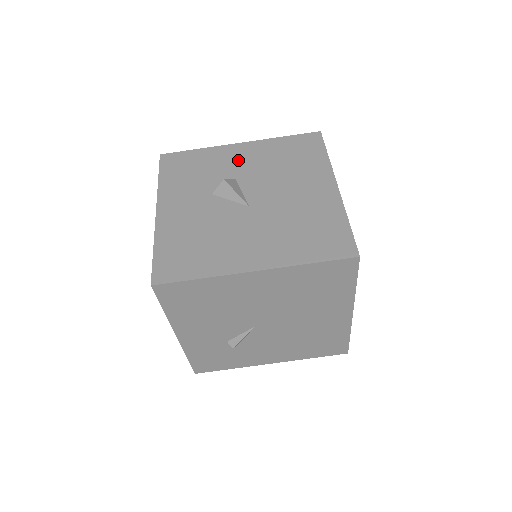
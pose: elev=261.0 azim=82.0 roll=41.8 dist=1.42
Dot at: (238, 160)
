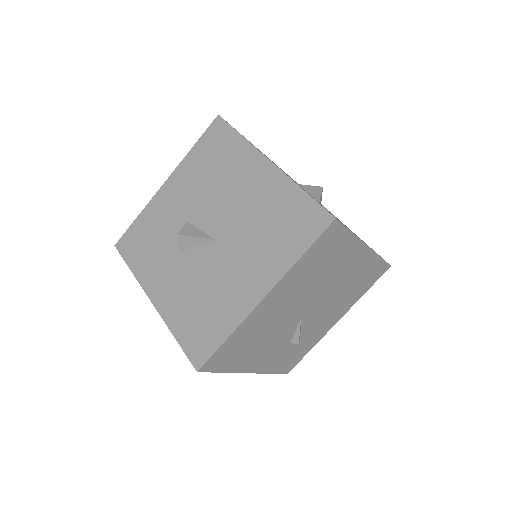
Dot at: (175, 201)
